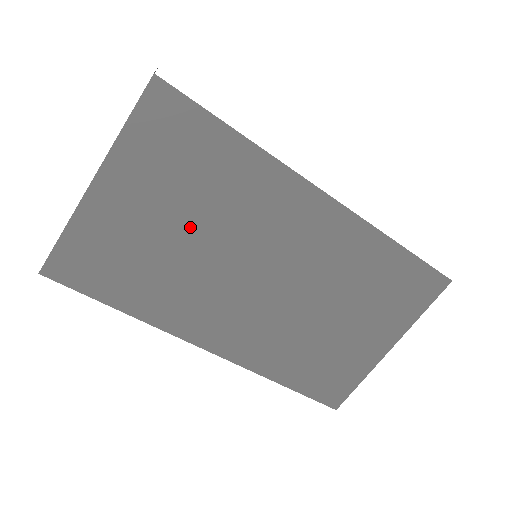
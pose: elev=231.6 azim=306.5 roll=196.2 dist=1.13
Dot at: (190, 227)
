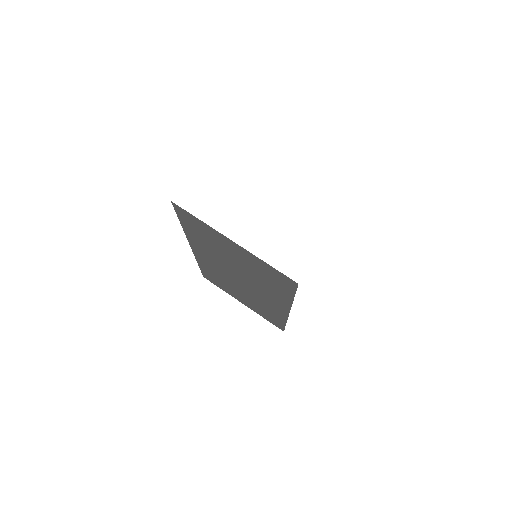
Dot at: (240, 265)
